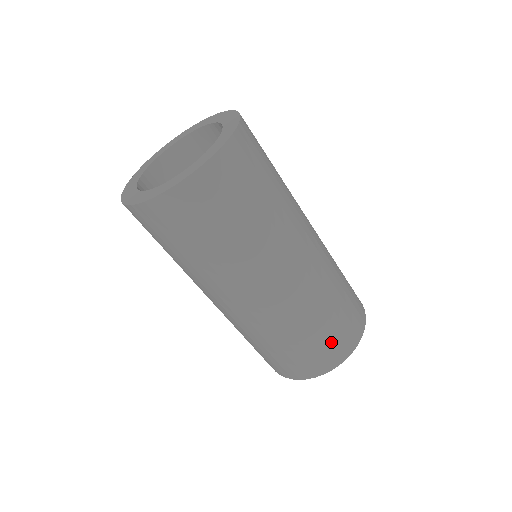
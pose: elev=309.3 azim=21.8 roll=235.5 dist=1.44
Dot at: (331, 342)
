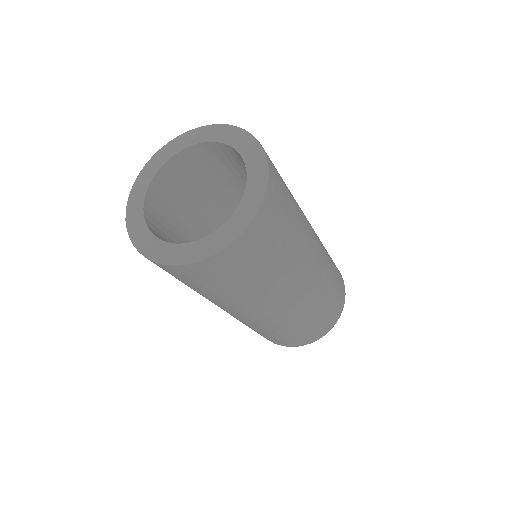
Dot at: (316, 329)
